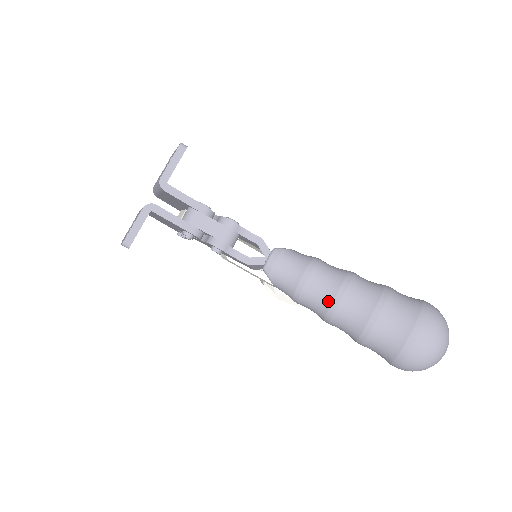
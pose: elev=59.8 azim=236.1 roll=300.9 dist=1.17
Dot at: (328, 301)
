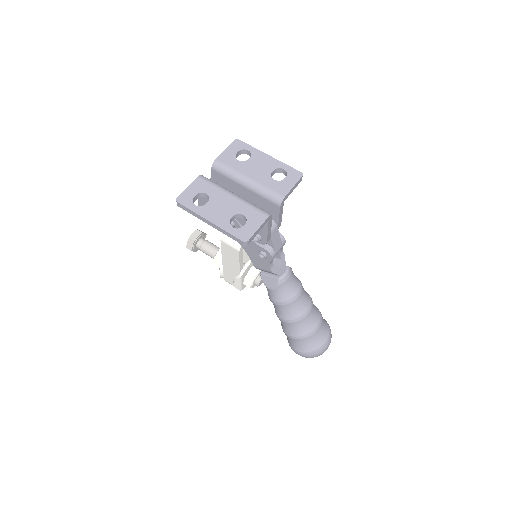
Dot at: (302, 313)
